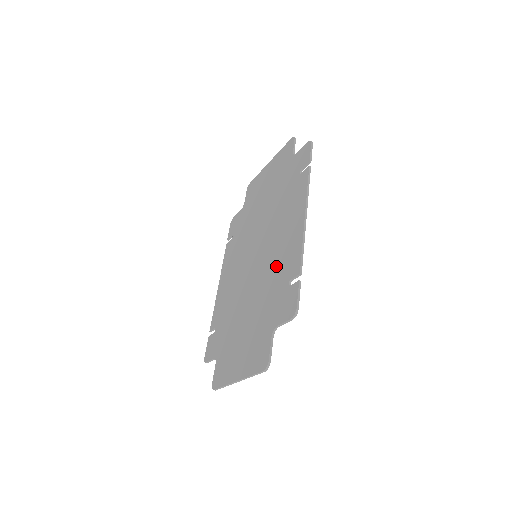
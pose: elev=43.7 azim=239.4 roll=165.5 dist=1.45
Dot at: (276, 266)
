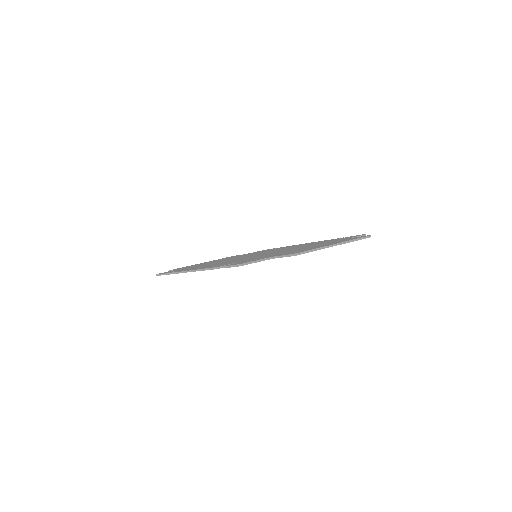
Dot at: occluded
